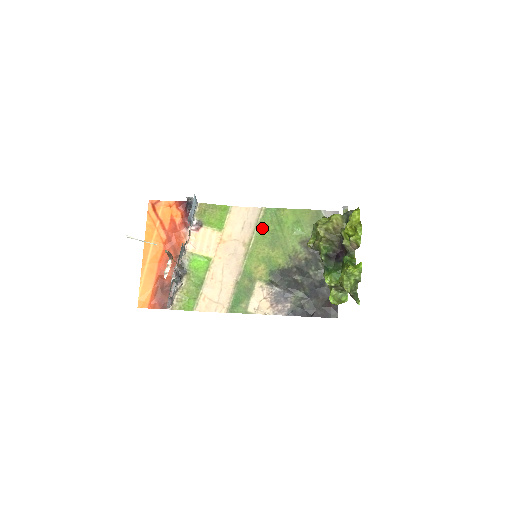
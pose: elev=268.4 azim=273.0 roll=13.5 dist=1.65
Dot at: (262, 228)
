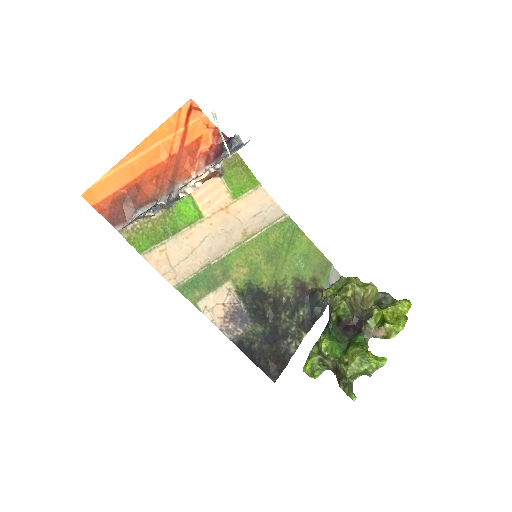
Dot at: (272, 233)
